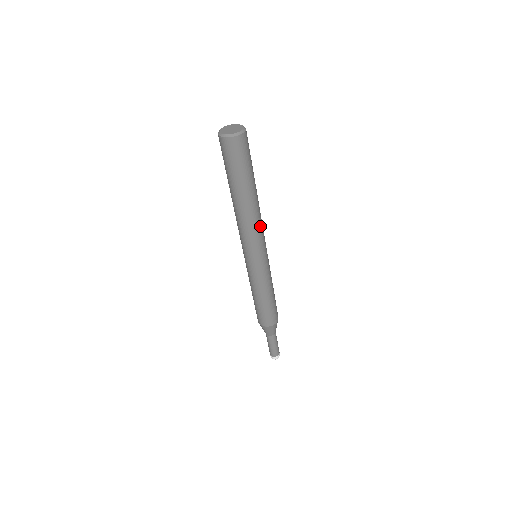
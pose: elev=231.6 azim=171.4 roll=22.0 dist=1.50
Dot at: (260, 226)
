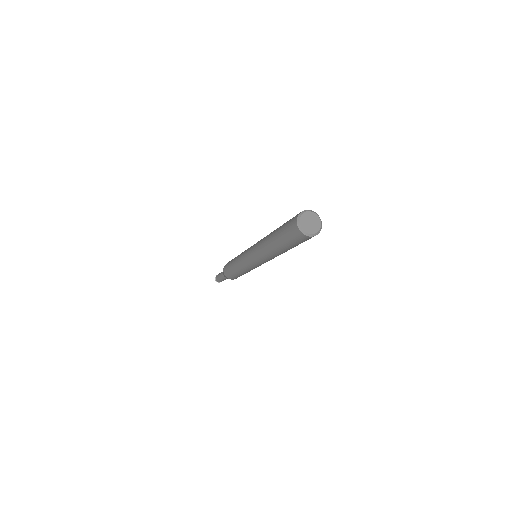
Dot at: (269, 259)
